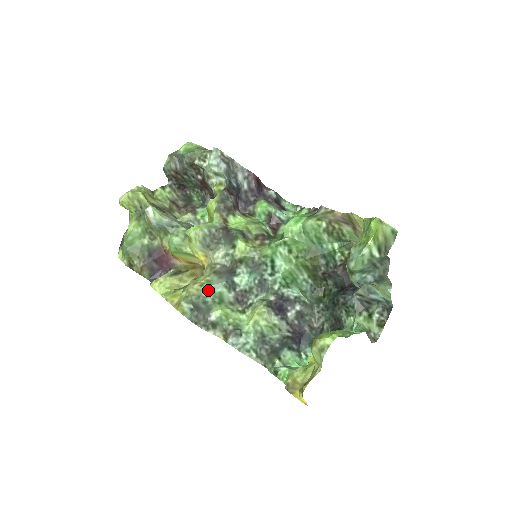
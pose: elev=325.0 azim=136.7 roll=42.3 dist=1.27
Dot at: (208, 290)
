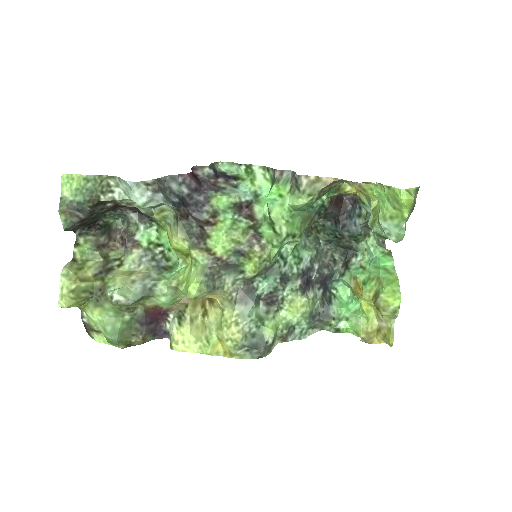
Dot at: (246, 323)
